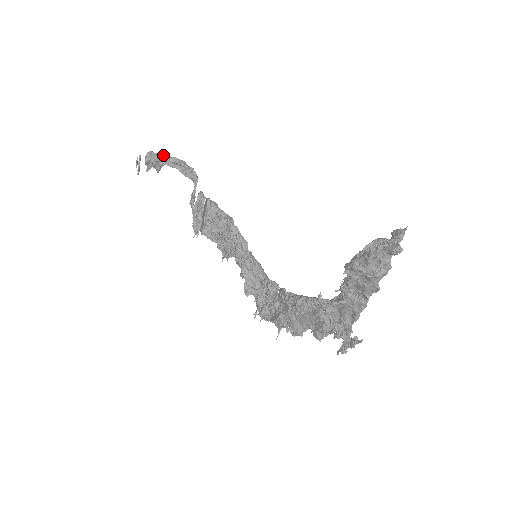
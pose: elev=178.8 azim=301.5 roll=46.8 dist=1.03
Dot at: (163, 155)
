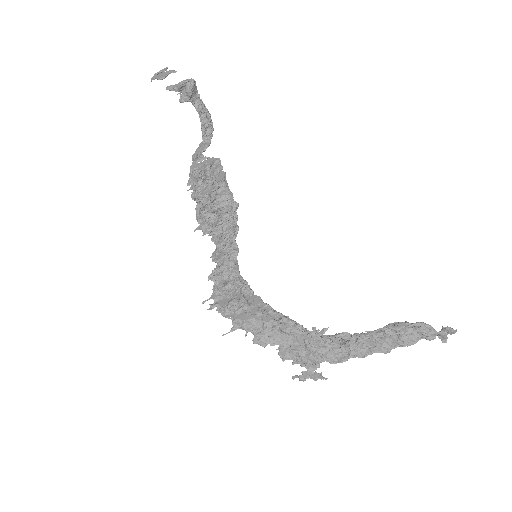
Dot at: (199, 94)
